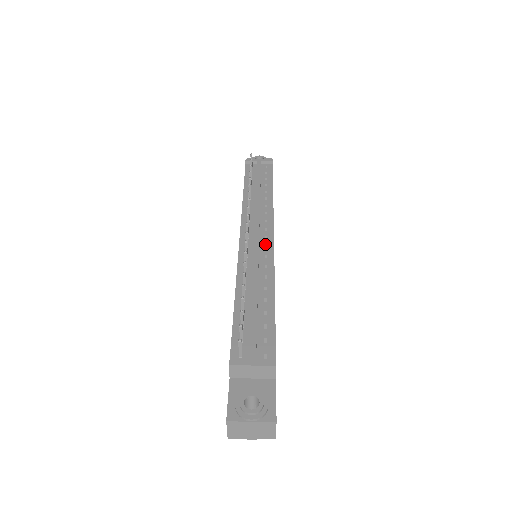
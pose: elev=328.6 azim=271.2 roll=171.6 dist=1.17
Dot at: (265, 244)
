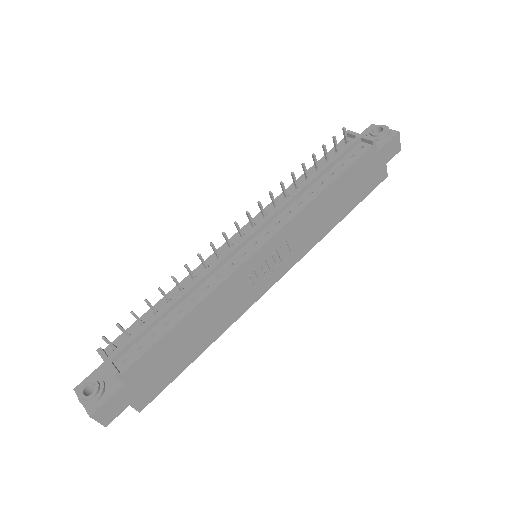
Dot at: (246, 251)
